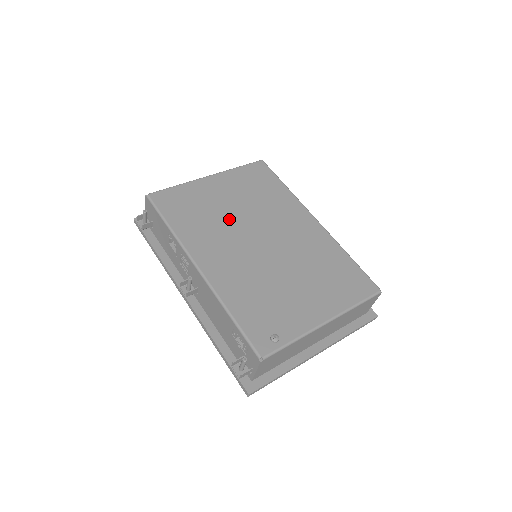
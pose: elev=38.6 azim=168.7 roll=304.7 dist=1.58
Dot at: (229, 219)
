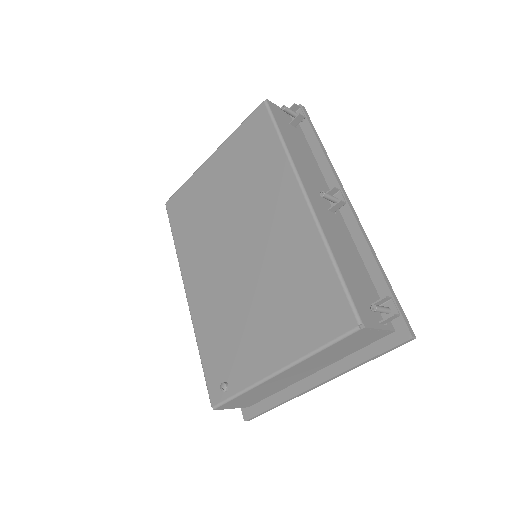
Dot at: (216, 221)
